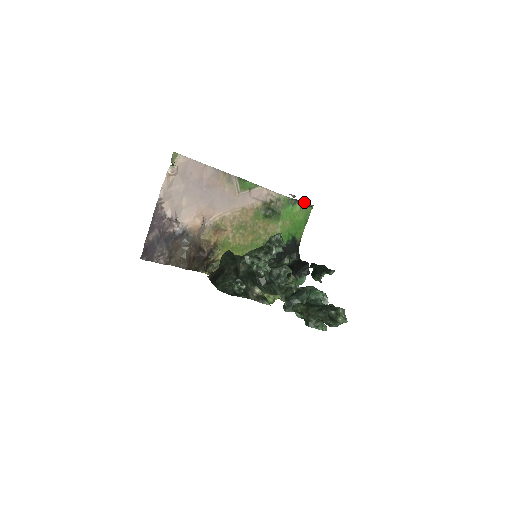
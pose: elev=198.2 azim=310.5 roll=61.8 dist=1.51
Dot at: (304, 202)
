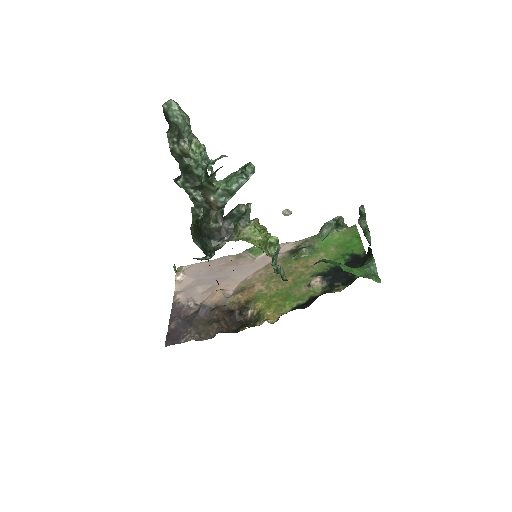
Dot at: (328, 222)
